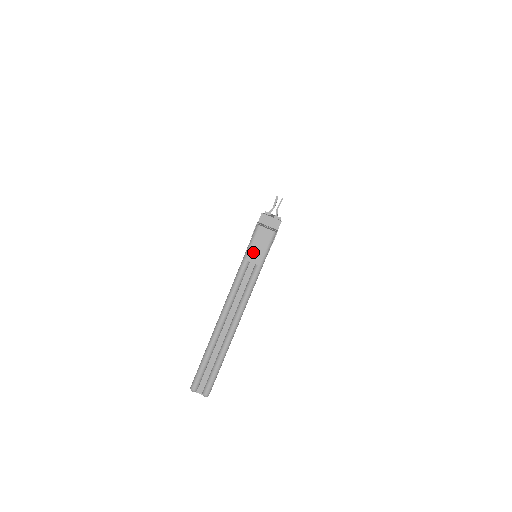
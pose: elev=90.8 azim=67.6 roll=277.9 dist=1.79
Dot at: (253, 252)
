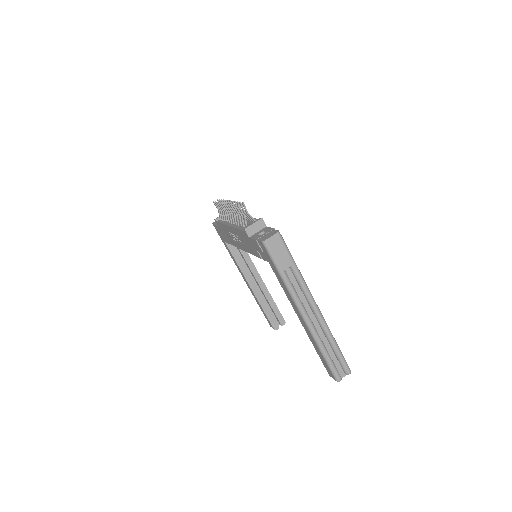
Dot at: (280, 261)
